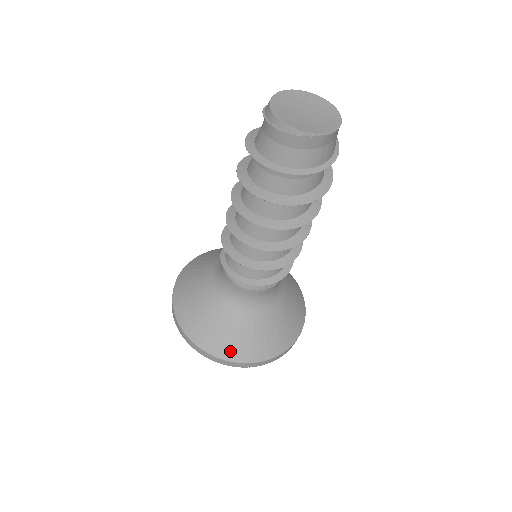
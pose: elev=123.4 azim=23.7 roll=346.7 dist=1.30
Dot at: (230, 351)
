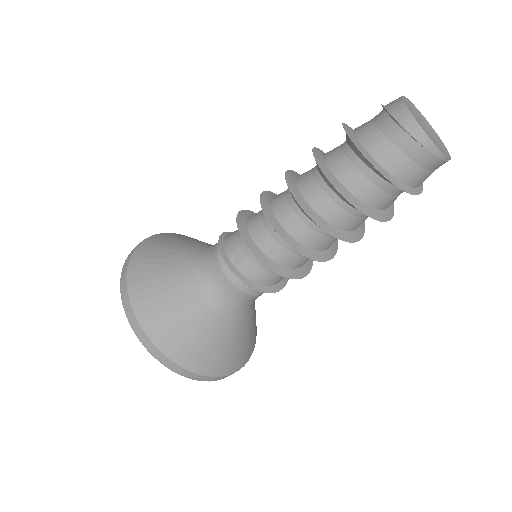
Dot at: (222, 365)
